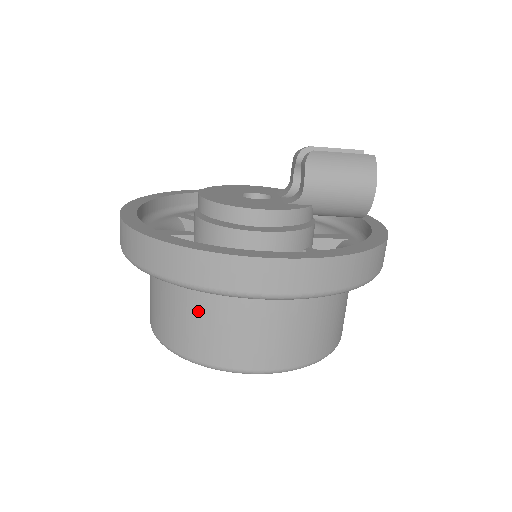
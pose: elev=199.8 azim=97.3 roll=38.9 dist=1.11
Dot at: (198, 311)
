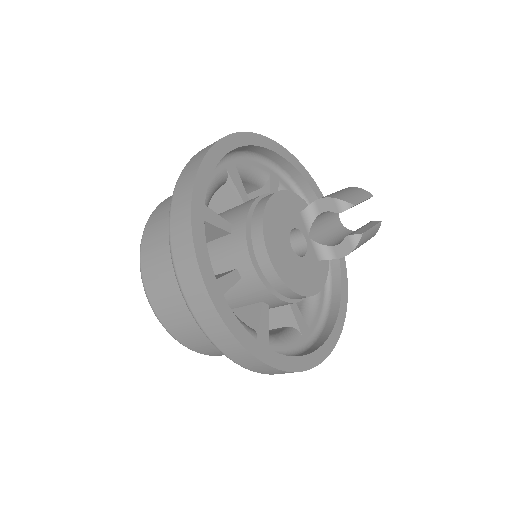
Dot at: occluded
